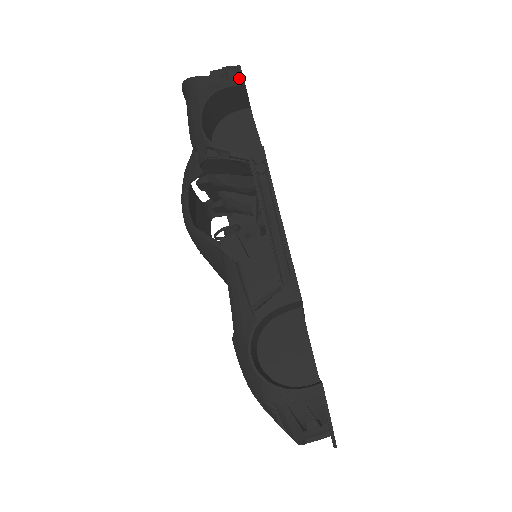
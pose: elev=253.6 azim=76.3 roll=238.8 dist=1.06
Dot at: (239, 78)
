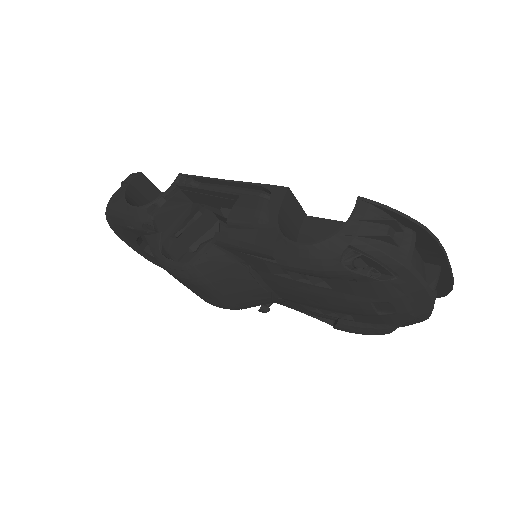
Dot at: (134, 174)
